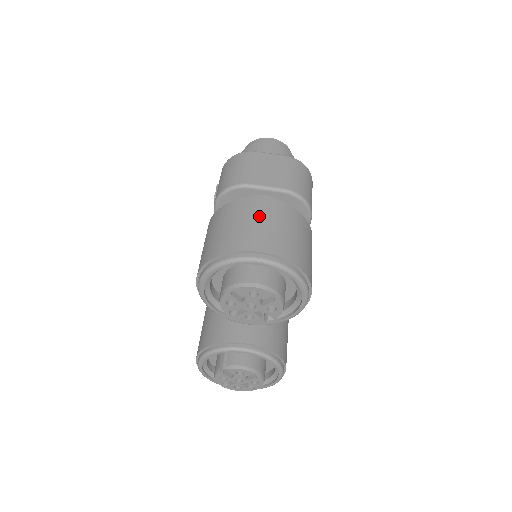
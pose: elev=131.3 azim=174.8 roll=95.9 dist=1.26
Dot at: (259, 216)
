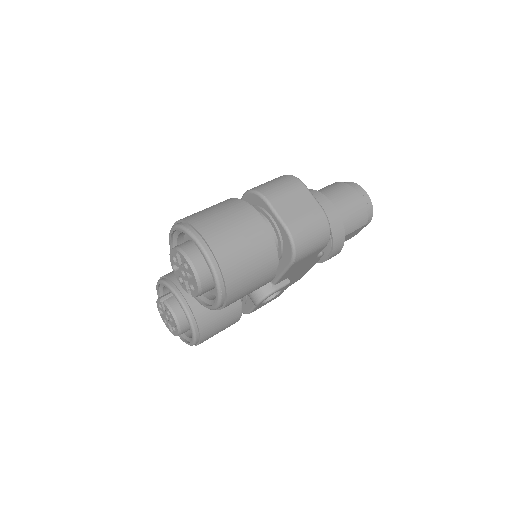
Dot at: (240, 224)
